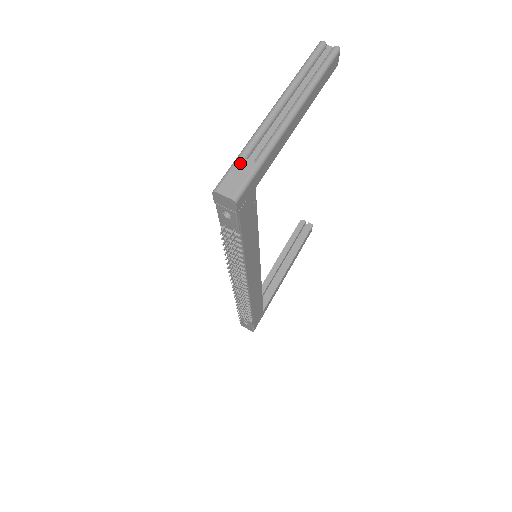
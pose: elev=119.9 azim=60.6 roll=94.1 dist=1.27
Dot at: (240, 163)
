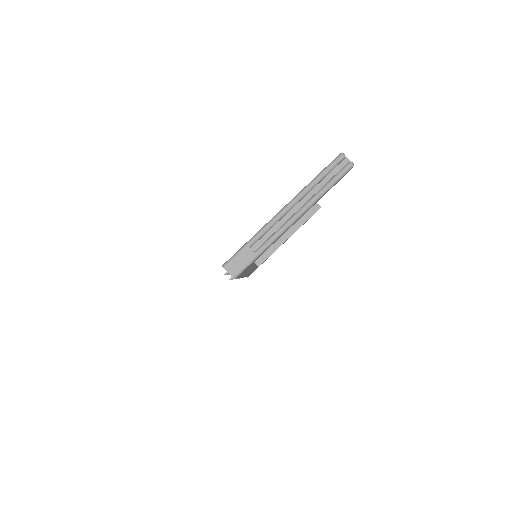
Dot at: (246, 250)
